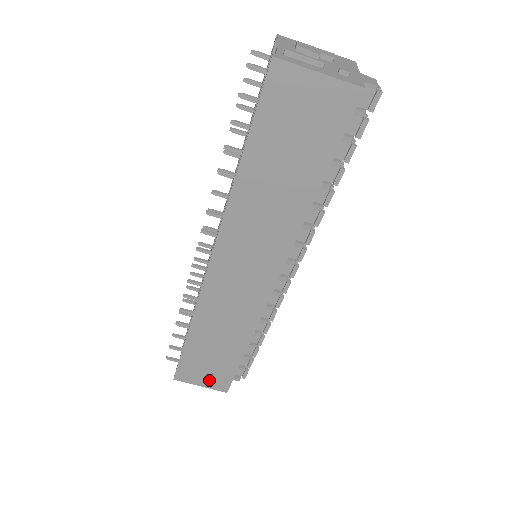
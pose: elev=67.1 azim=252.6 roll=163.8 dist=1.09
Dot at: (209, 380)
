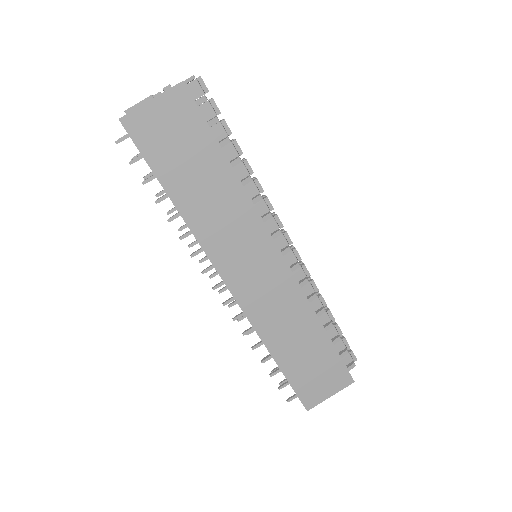
Dot at: (330, 384)
